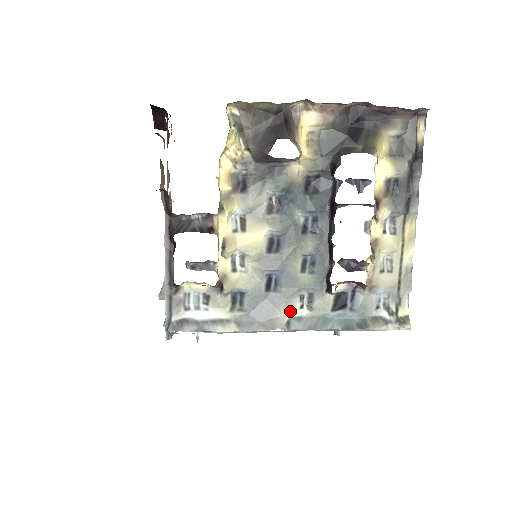
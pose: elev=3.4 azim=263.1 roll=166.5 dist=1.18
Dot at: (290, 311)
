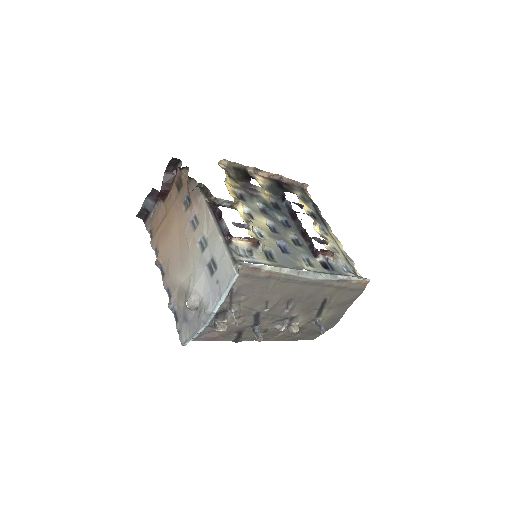
Dot at: (303, 265)
